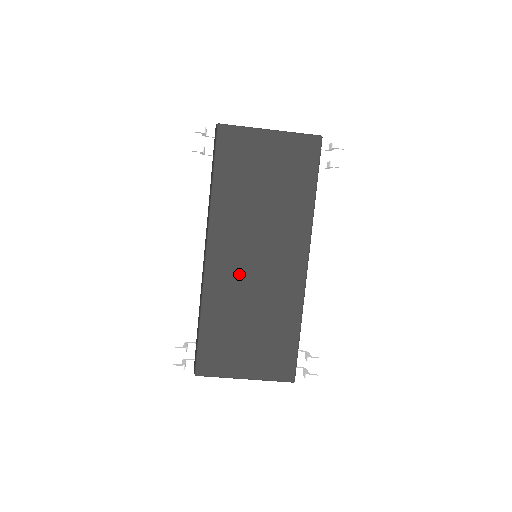
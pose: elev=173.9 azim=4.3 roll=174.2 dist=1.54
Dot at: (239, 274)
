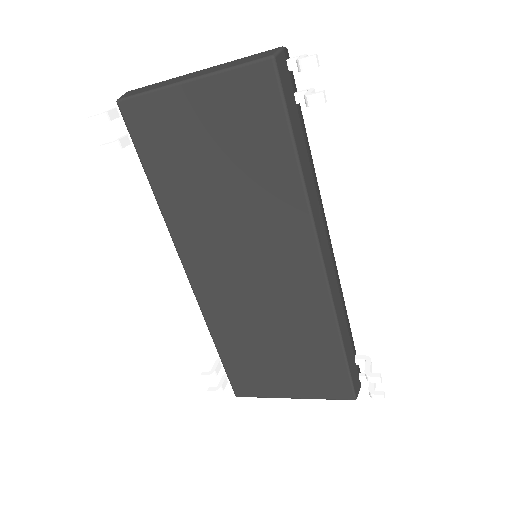
Dot at: (235, 291)
